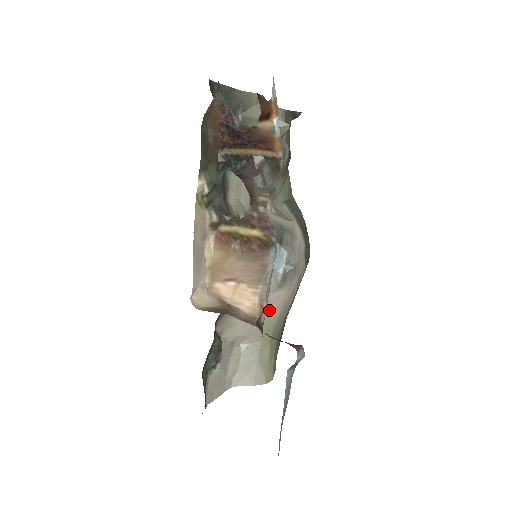
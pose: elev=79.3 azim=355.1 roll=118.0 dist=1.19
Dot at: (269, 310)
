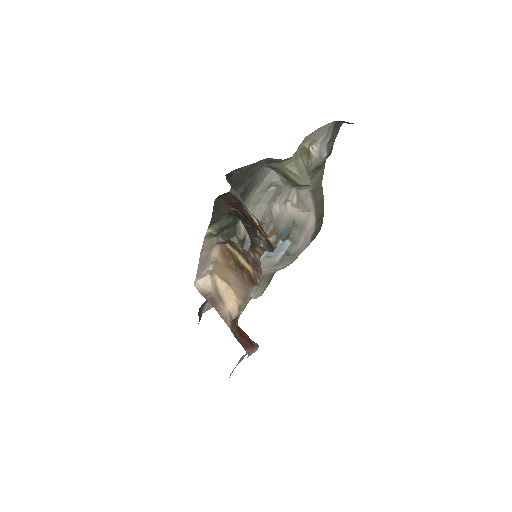
Dot at: (264, 274)
